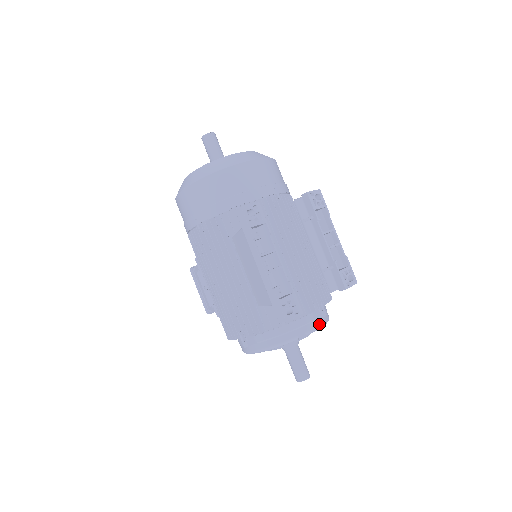
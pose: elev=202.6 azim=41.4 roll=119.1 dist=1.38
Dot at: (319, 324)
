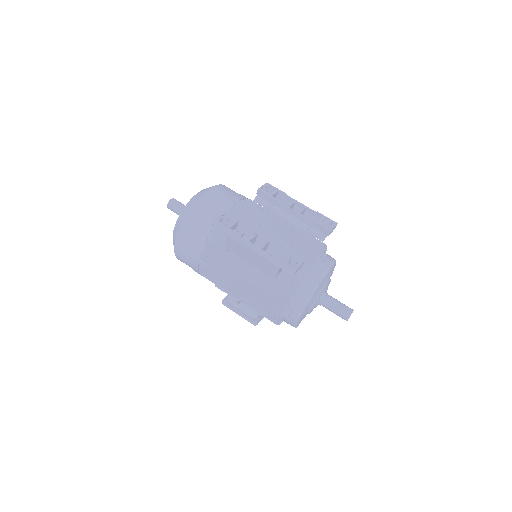
Dot at: (327, 265)
